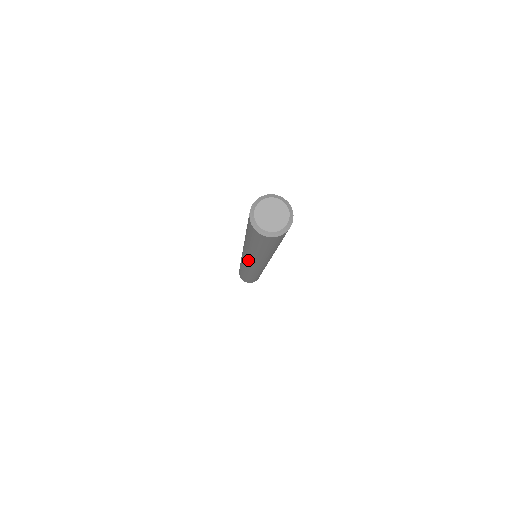
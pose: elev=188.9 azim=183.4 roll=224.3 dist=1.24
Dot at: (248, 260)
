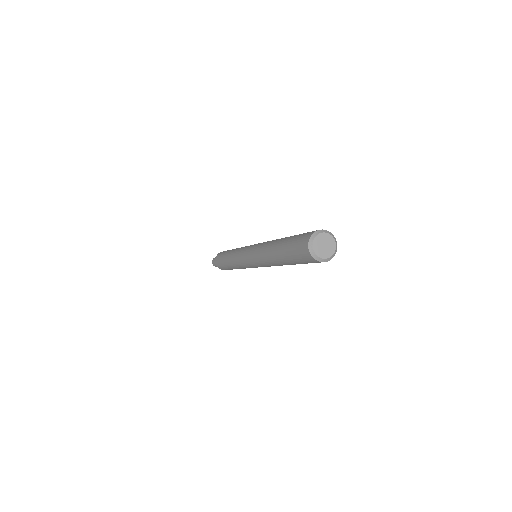
Dot at: (258, 260)
